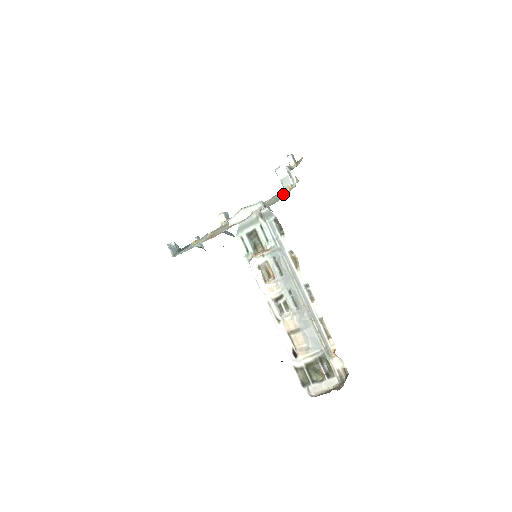
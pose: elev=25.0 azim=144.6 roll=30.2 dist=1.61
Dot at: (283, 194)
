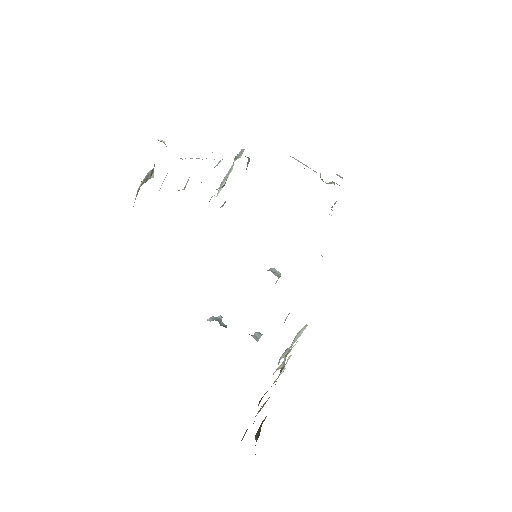
Dot at: occluded
